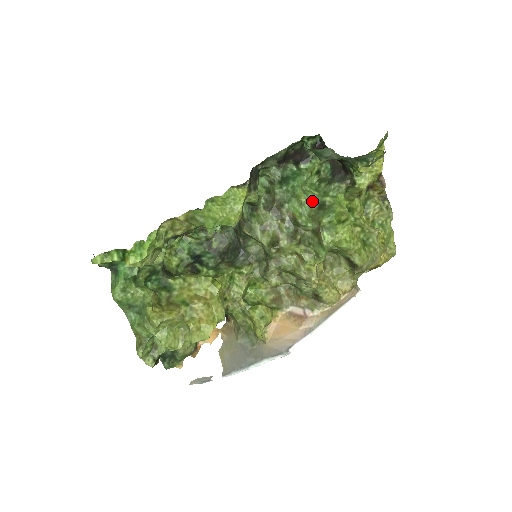
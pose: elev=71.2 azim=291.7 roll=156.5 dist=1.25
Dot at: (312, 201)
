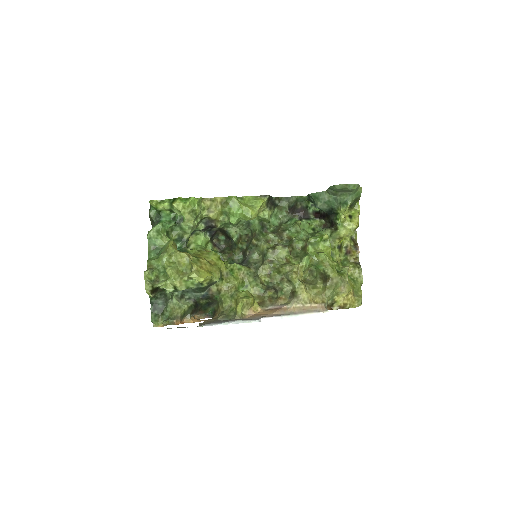
Dot at: (306, 235)
